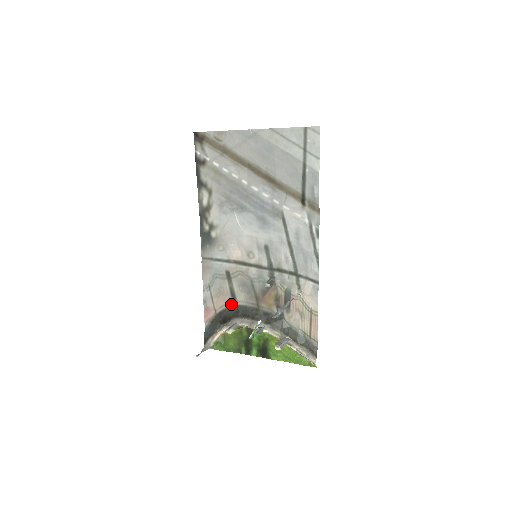
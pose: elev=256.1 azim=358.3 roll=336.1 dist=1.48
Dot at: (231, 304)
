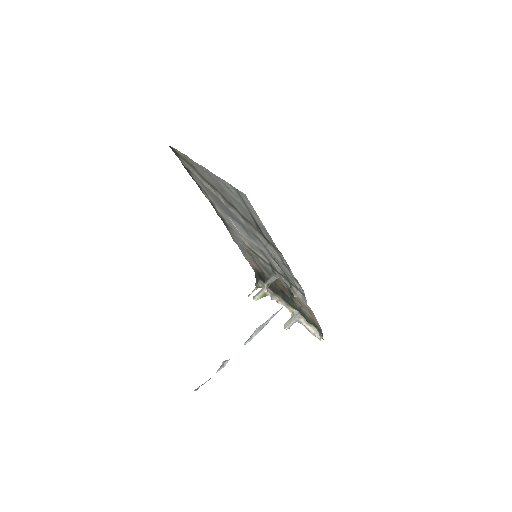
Dot at: (260, 270)
